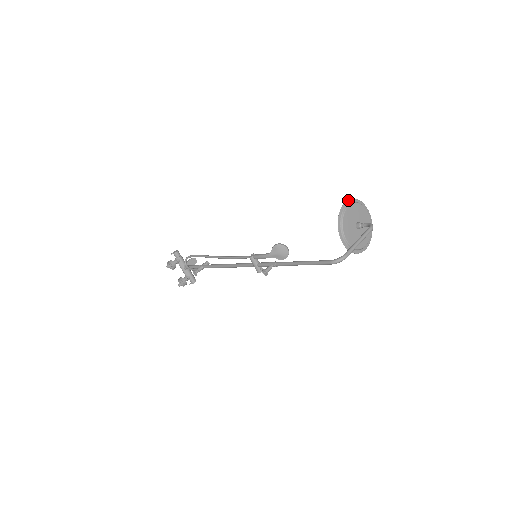
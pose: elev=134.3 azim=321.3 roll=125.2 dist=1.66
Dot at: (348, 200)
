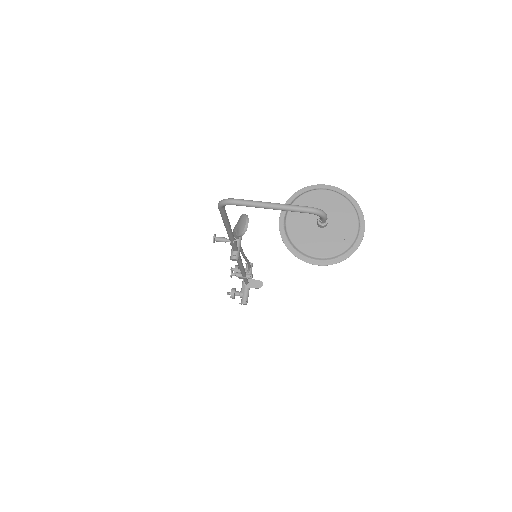
Dot at: (333, 186)
